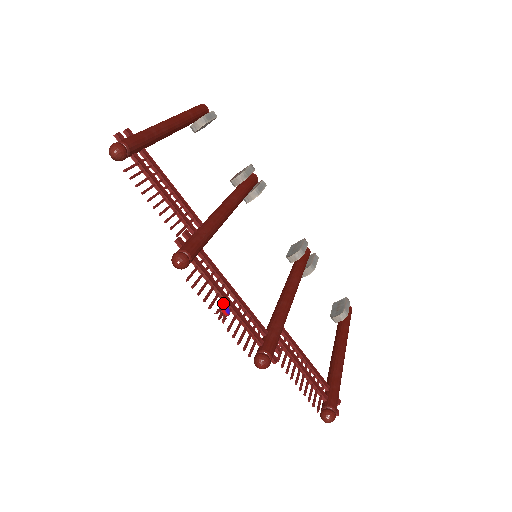
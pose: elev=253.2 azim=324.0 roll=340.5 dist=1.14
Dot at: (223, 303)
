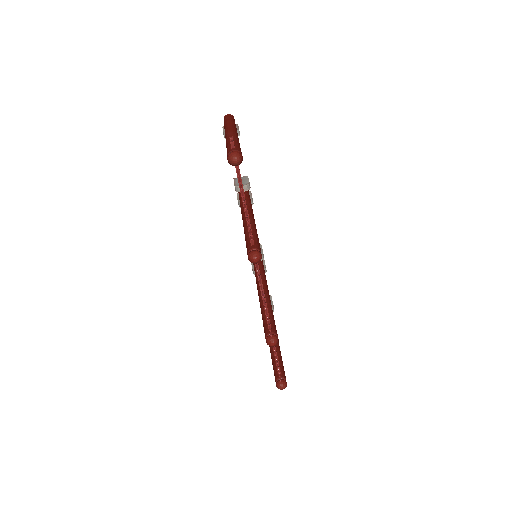
Dot at: occluded
